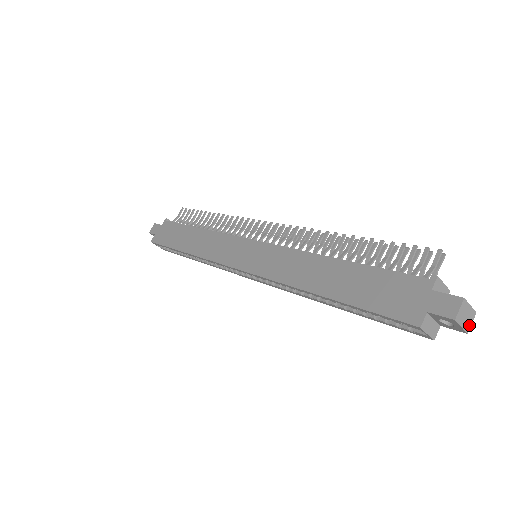
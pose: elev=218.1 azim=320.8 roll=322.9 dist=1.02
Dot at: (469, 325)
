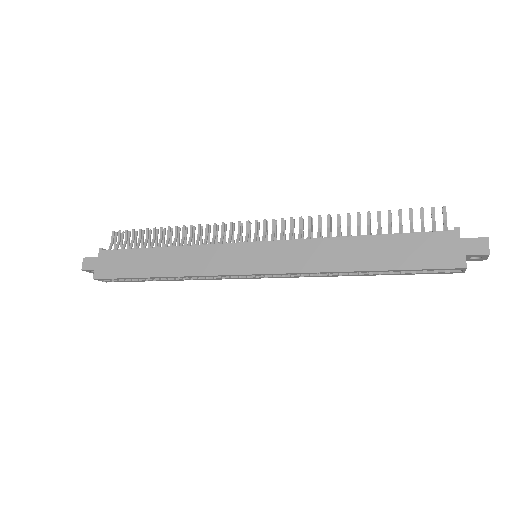
Dot at: occluded
